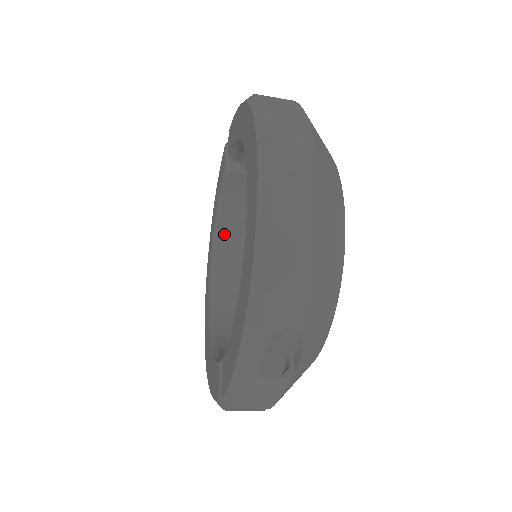
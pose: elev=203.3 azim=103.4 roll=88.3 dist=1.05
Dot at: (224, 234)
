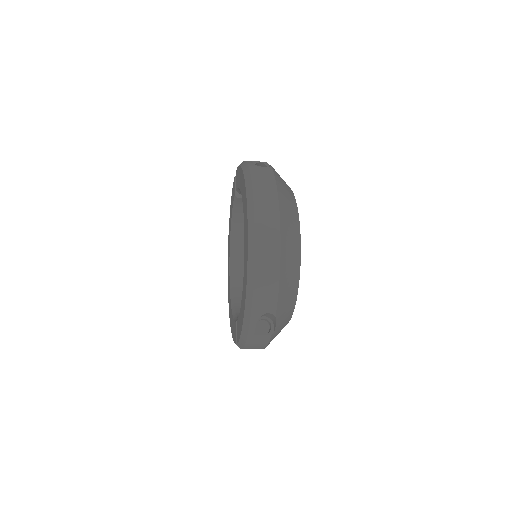
Dot at: (237, 233)
